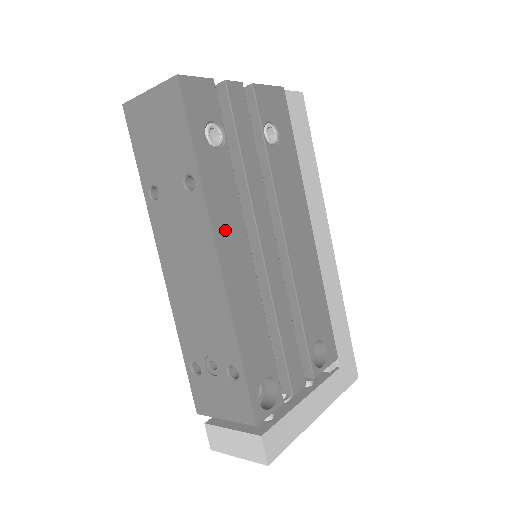
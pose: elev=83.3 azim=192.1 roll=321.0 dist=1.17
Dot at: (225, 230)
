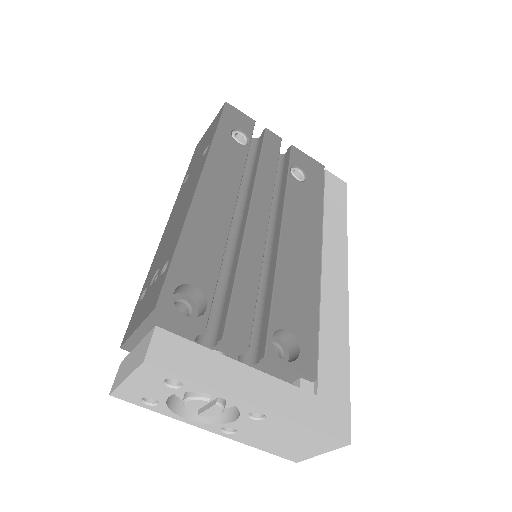
Dot at: (217, 175)
